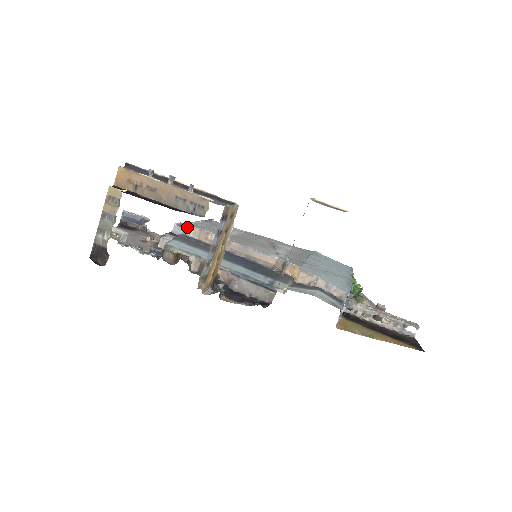
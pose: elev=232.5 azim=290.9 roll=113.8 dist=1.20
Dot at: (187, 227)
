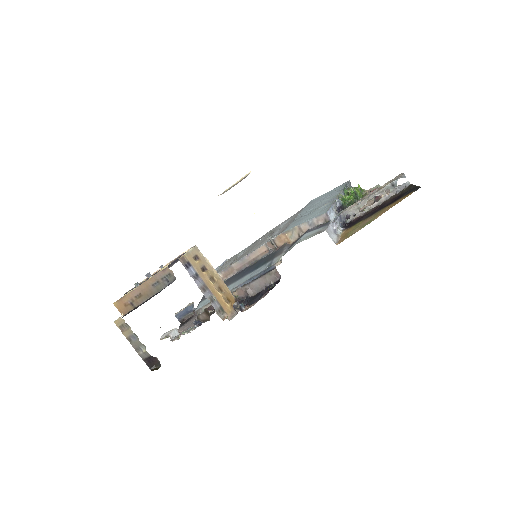
Dot at: occluded
